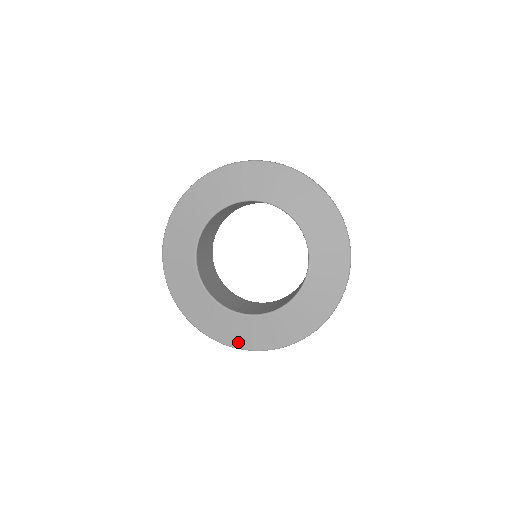
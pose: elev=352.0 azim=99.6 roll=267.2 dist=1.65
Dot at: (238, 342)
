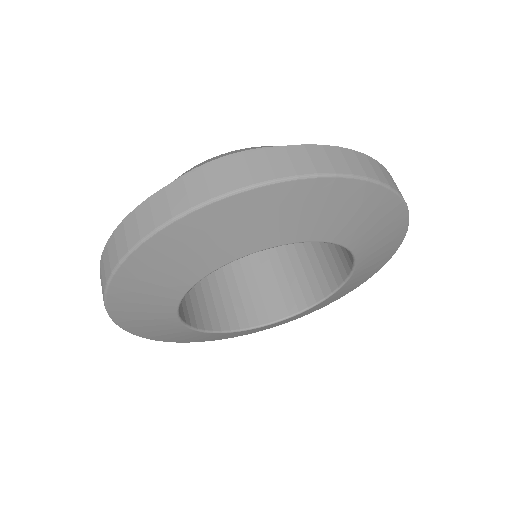
Dot at: (208, 340)
